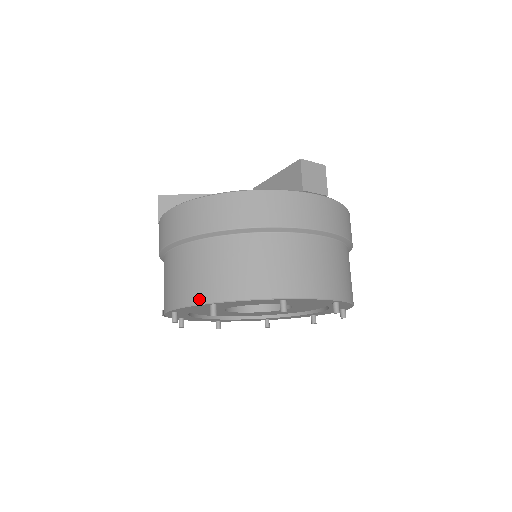
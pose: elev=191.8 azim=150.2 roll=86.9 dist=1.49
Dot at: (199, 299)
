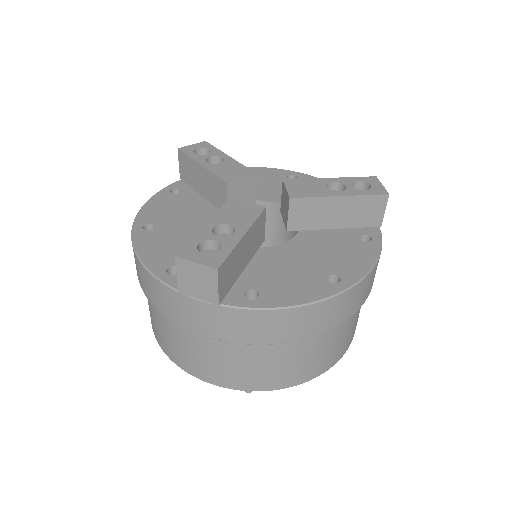
Dot at: occluded
